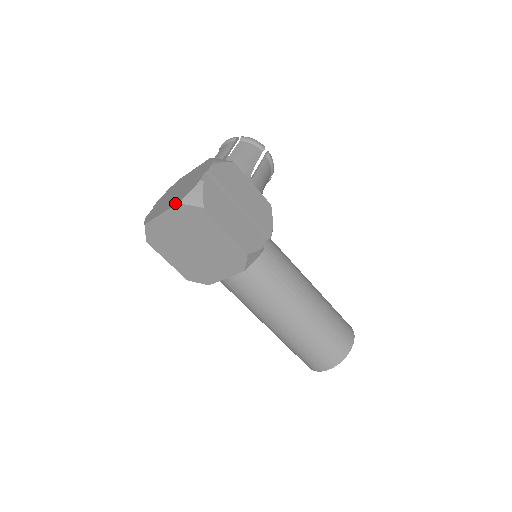
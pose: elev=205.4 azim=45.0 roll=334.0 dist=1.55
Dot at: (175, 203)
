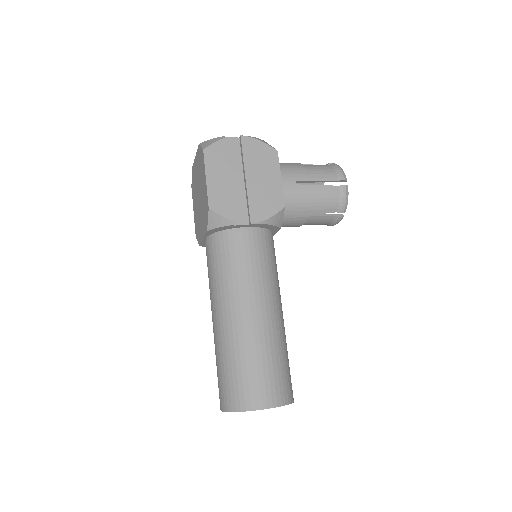
Dot at: occluded
